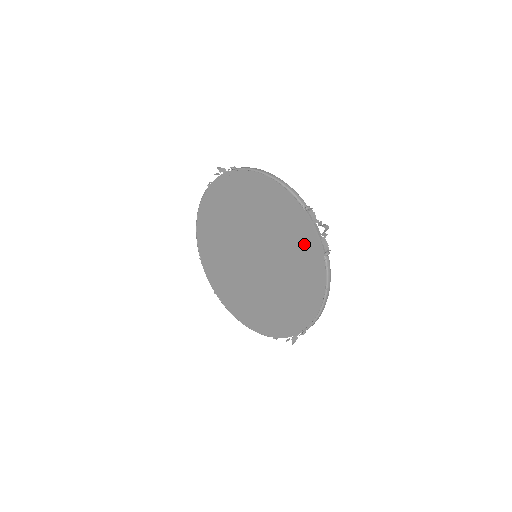
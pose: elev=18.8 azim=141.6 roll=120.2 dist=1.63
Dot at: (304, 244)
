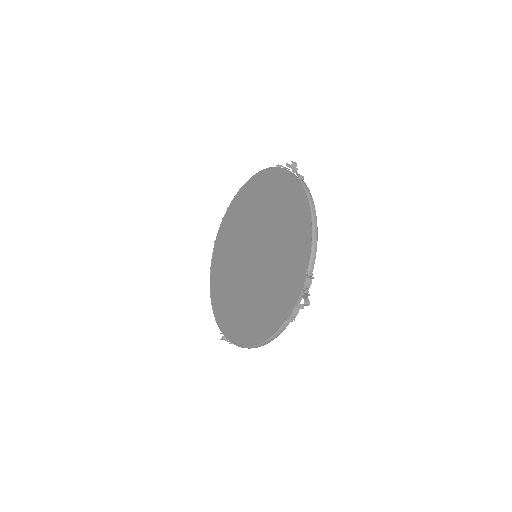
Dot at: (284, 294)
